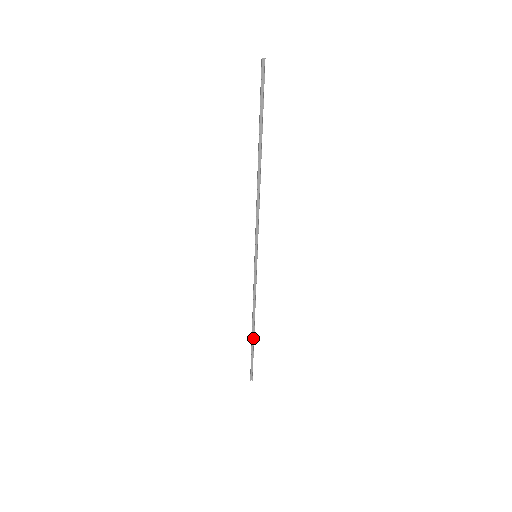
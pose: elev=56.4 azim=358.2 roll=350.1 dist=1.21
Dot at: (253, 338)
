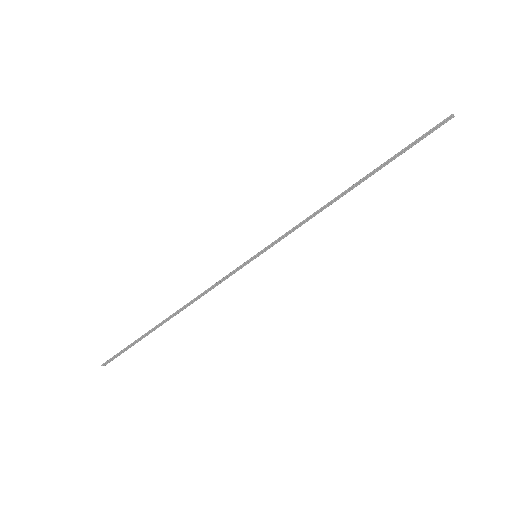
Dot at: (157, 326)
